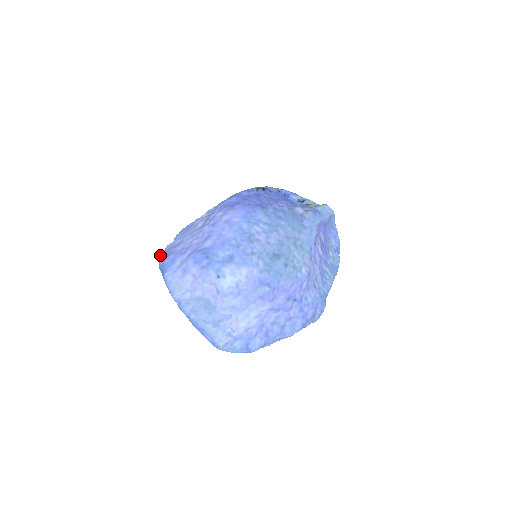
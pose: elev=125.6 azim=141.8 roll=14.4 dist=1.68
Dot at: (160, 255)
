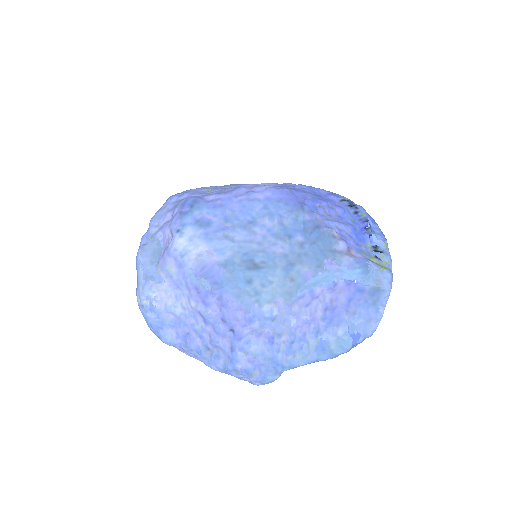
Dot at: occluded
